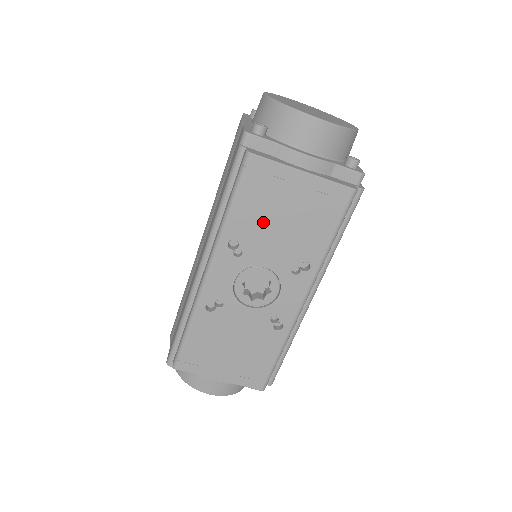
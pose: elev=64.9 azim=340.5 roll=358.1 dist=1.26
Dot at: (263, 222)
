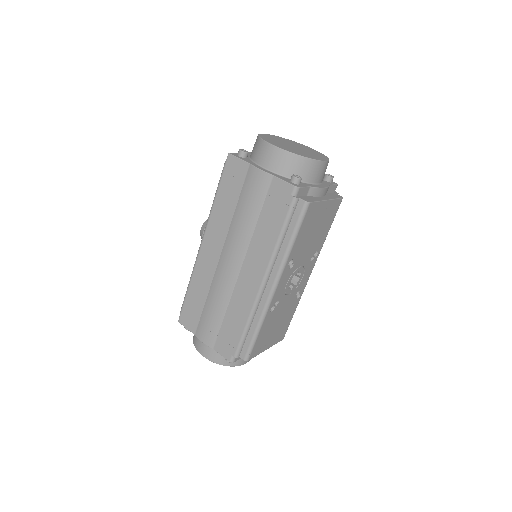
Dot at: (306, 240)
